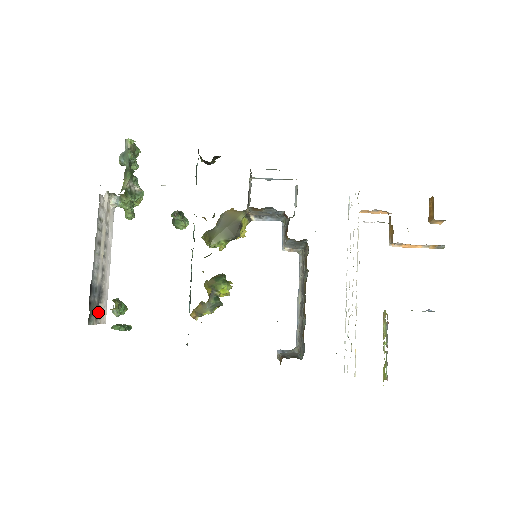
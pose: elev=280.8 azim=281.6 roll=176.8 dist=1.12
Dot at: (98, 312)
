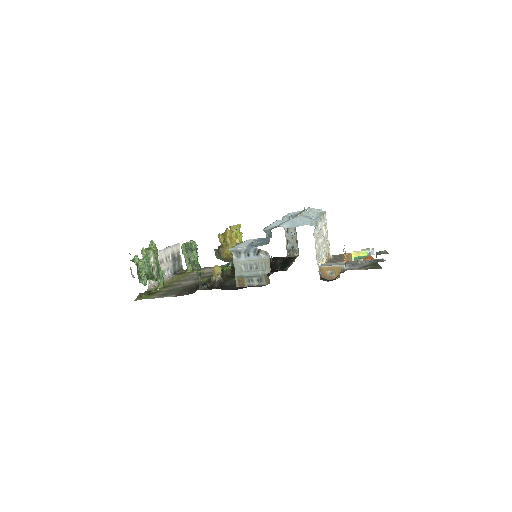
Dot at: (178, 257)
